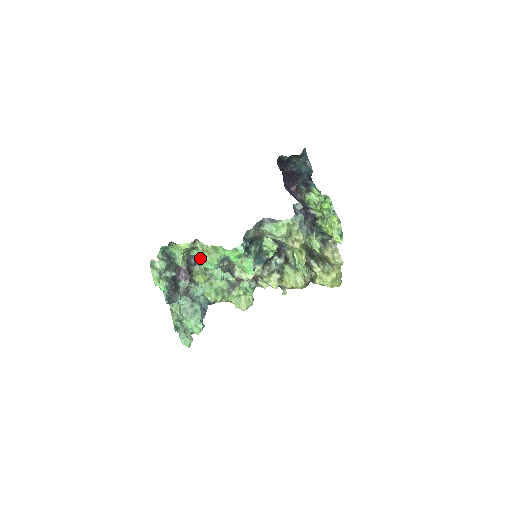
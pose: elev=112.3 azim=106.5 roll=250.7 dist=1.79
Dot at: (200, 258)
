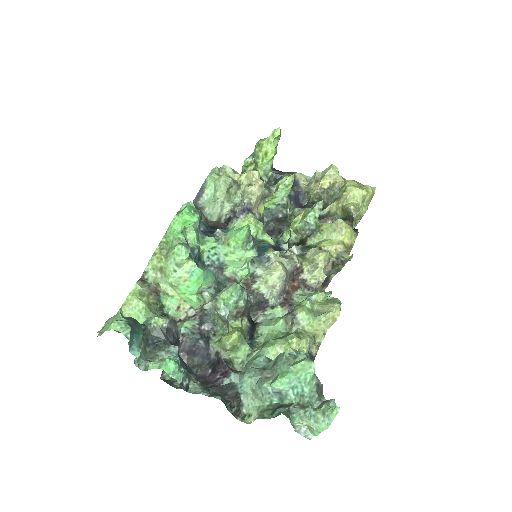
Dot at: (189, 309)
